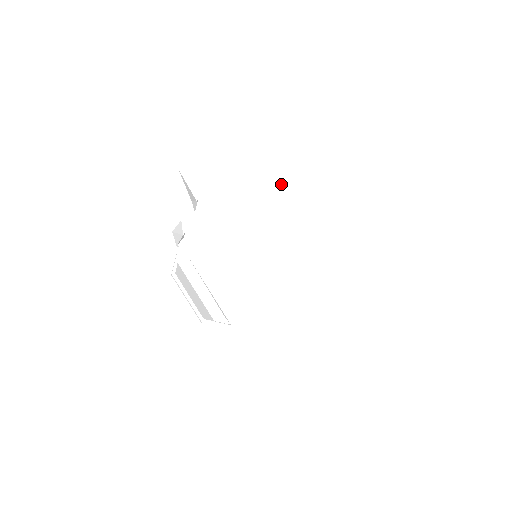
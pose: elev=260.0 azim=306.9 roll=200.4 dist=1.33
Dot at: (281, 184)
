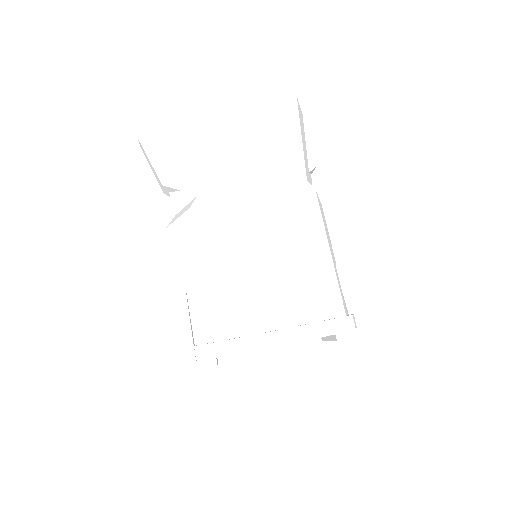
Dot at: occluded
